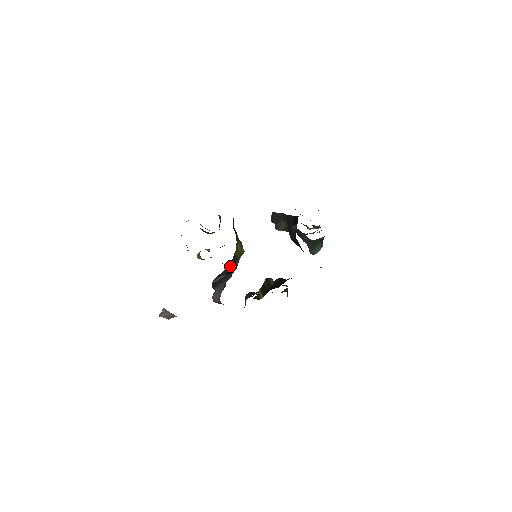
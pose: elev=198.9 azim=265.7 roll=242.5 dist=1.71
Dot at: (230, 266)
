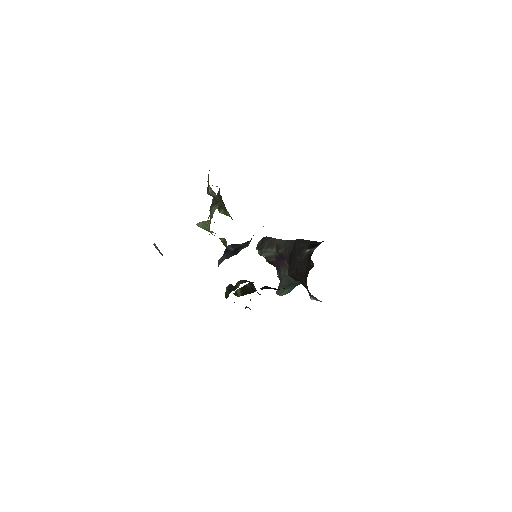
Dot at: (241, 246)
